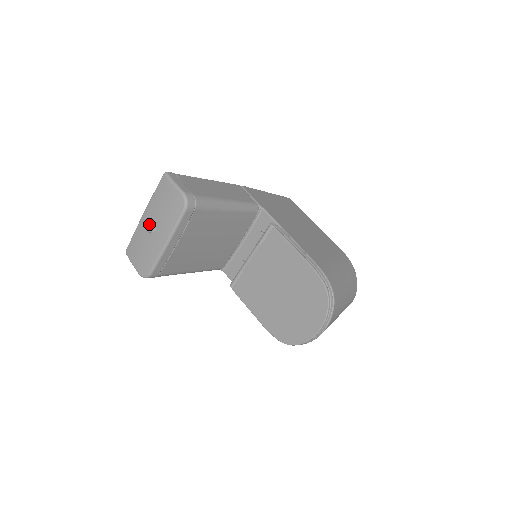
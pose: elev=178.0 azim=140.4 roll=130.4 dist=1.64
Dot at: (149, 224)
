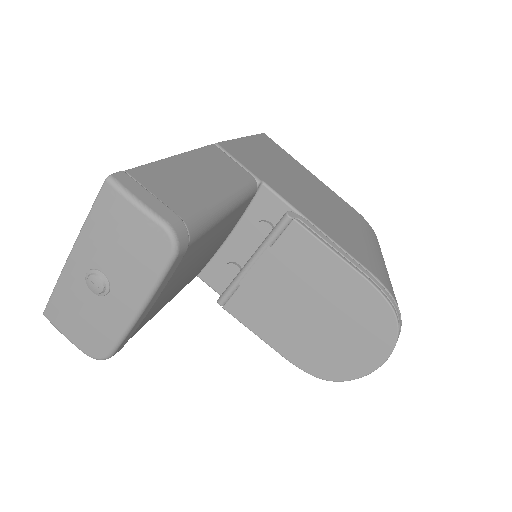
Dot at: (92, 279)
